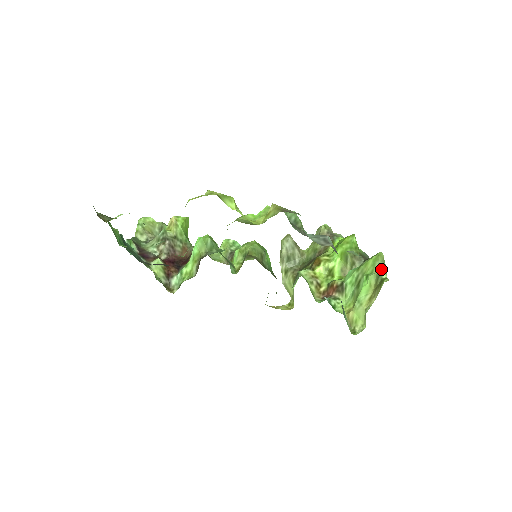
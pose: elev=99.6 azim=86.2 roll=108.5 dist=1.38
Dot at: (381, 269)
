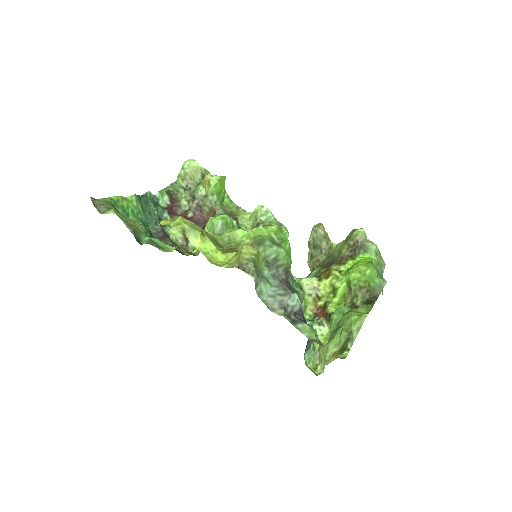
Dot at: (351, 337)
